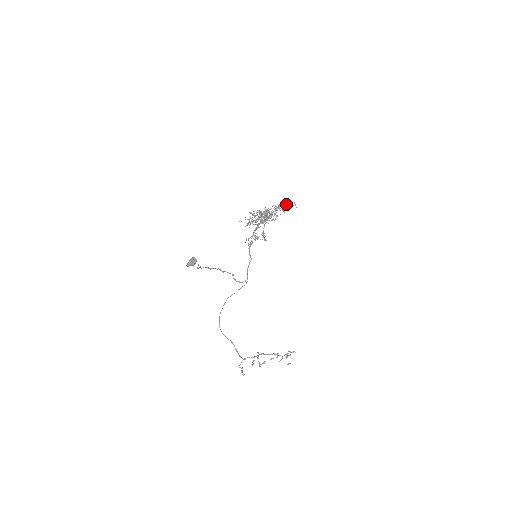
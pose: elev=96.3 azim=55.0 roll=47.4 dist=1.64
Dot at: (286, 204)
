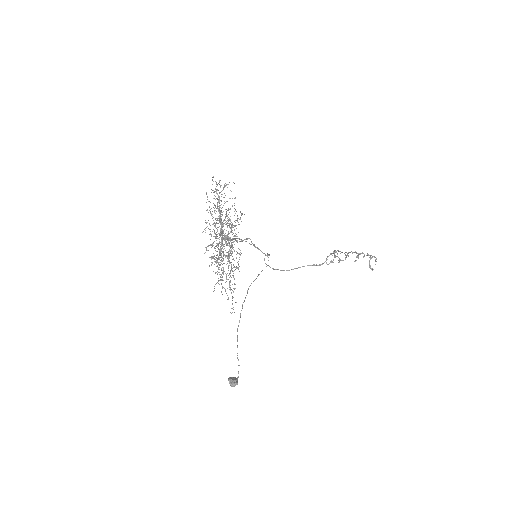
Dot at: (220, 192)
